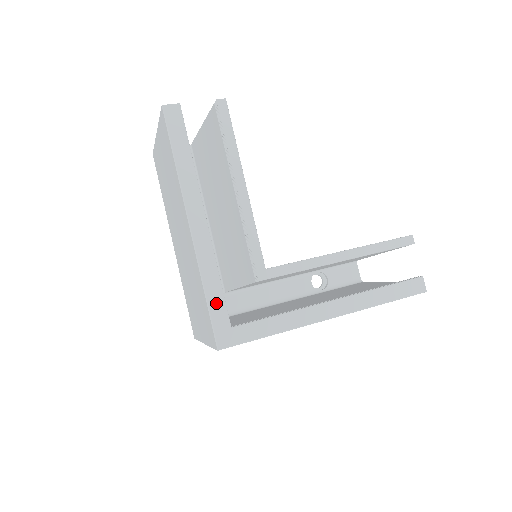
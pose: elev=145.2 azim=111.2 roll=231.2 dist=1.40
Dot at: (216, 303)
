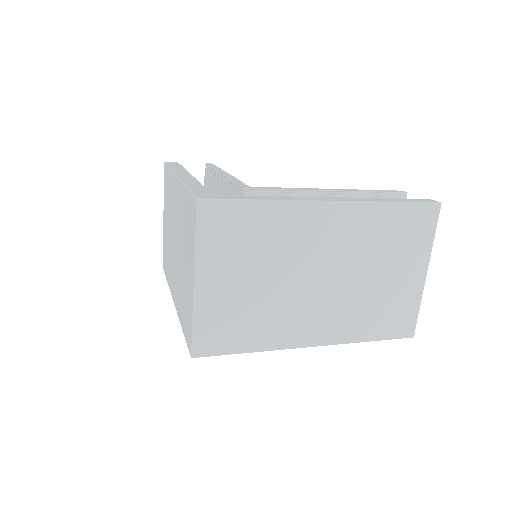
Dot at: (197, 189)
